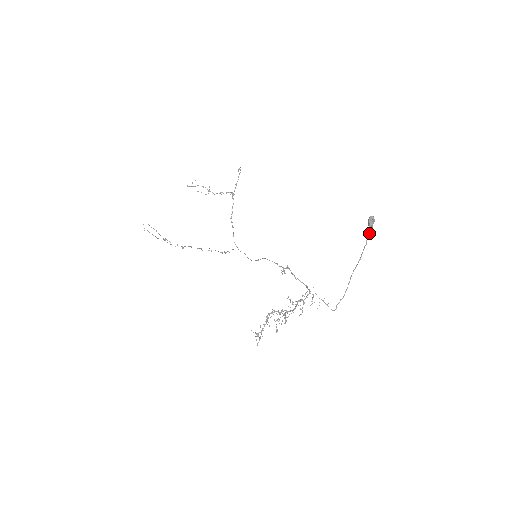
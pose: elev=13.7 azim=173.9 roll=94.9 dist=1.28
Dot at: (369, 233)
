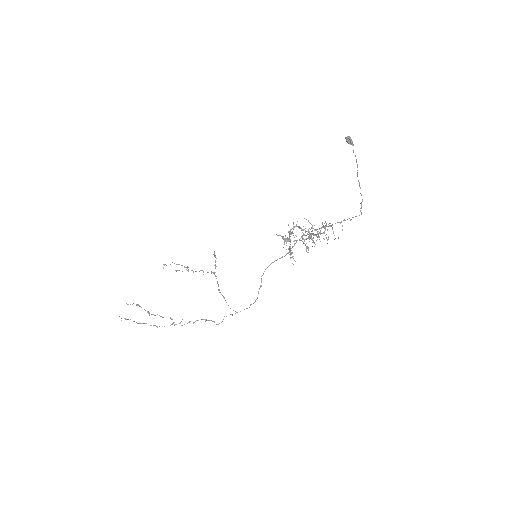
Dot at: (353, 150)
